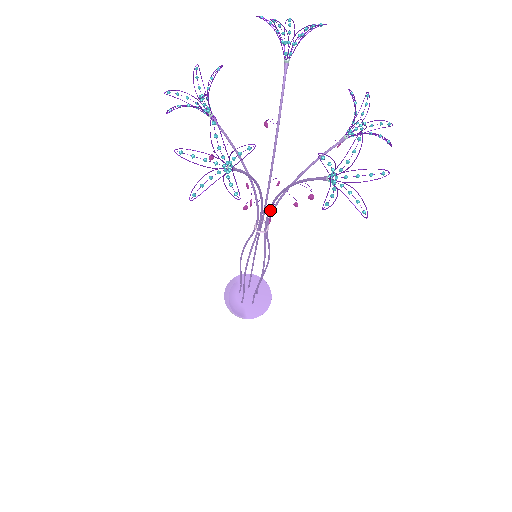
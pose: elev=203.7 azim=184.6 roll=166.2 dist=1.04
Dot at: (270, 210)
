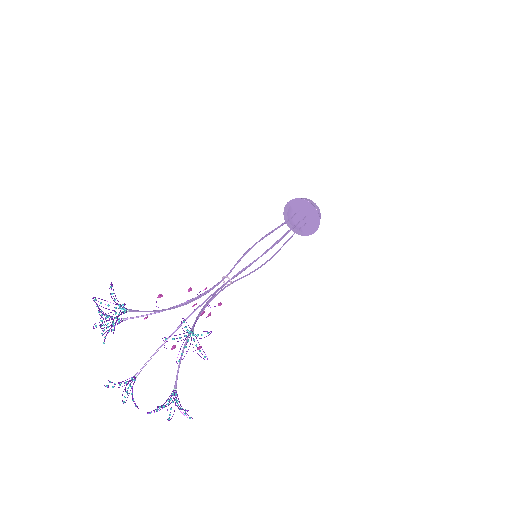
Dot at: occluded
